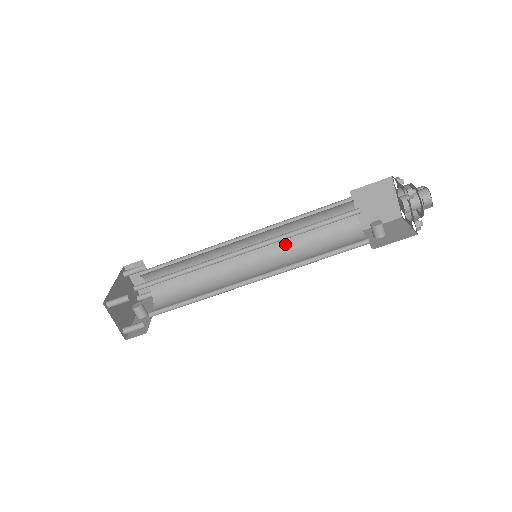
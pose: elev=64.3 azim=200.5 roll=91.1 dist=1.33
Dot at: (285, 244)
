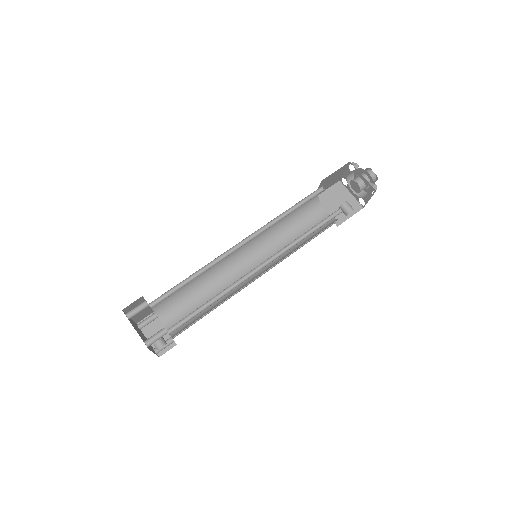
Dot at: occluded
